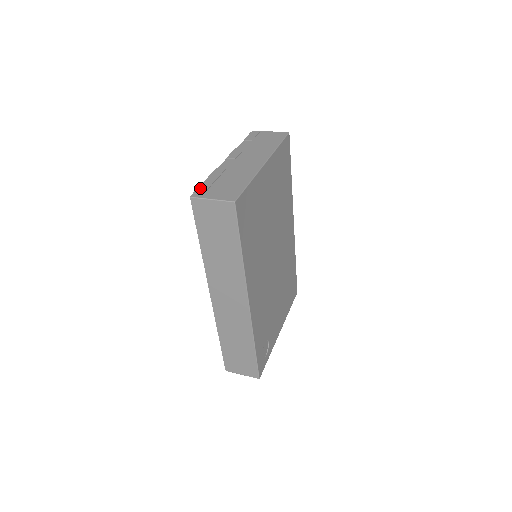
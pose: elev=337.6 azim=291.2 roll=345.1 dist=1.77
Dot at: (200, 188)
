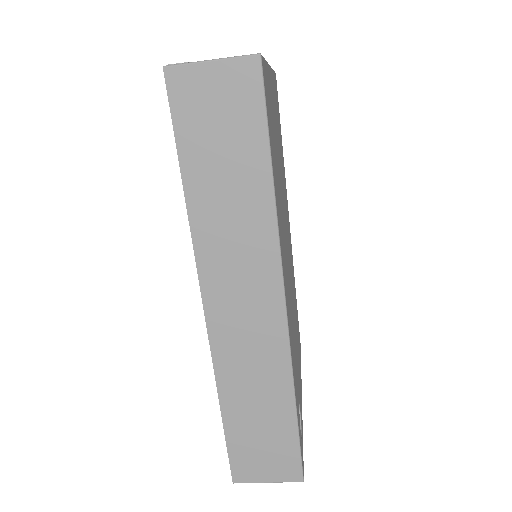
Dot at: occluded
